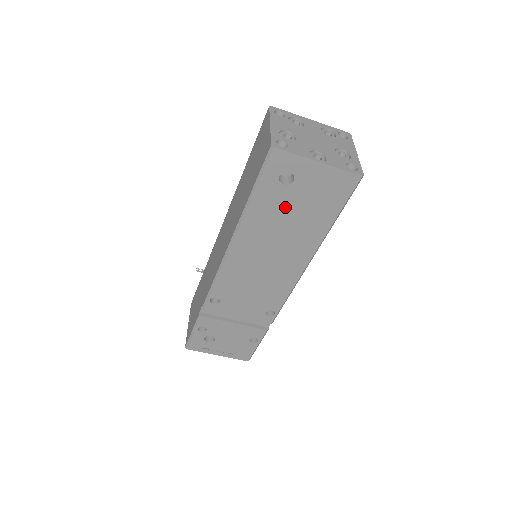
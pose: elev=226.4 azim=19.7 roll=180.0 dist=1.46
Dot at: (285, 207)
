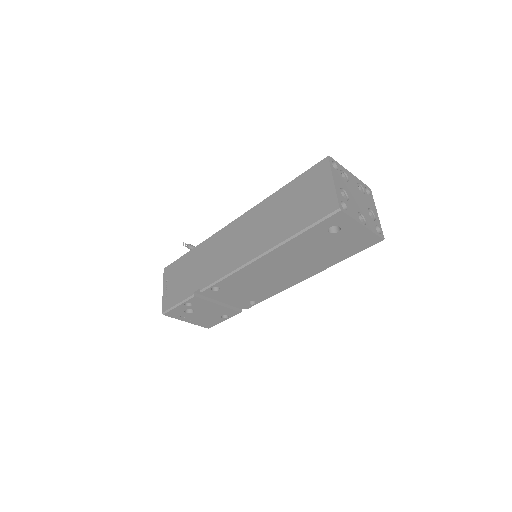
Dot at: (319, 245)
